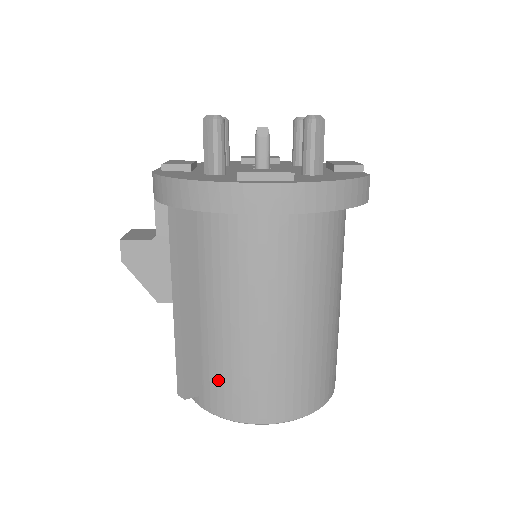
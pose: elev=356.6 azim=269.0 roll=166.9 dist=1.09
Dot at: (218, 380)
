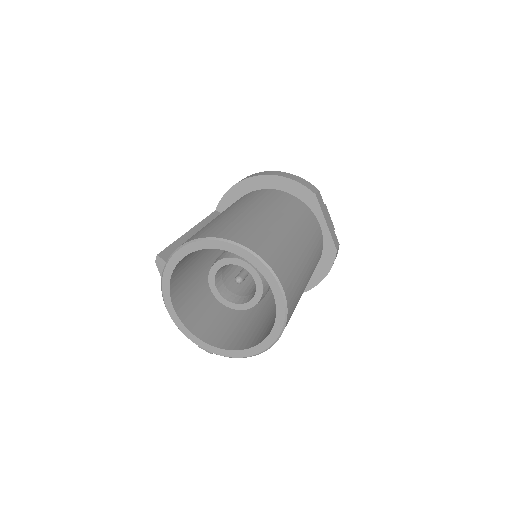
Dot at: occluded
